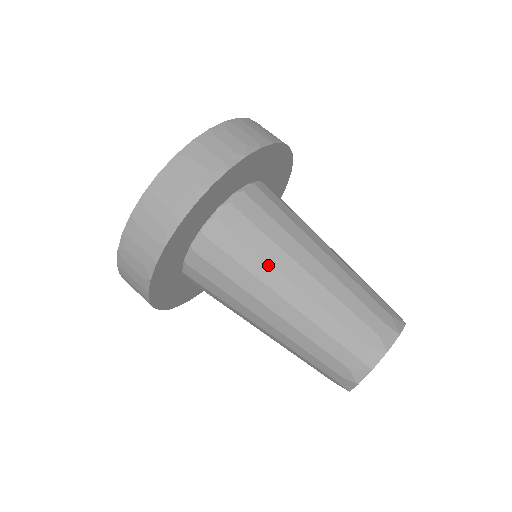
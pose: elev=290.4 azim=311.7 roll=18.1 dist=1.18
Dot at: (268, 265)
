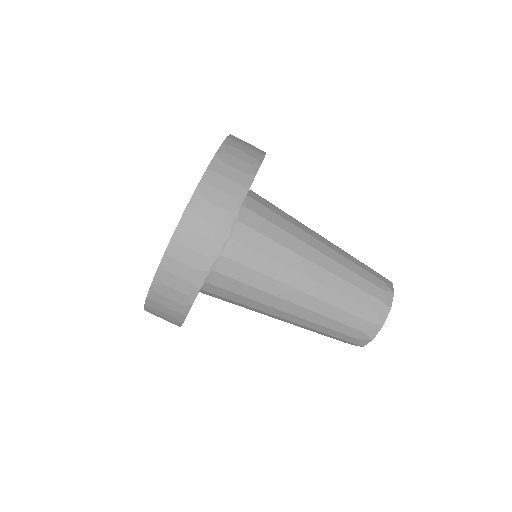
Dot at: (264, 305)
